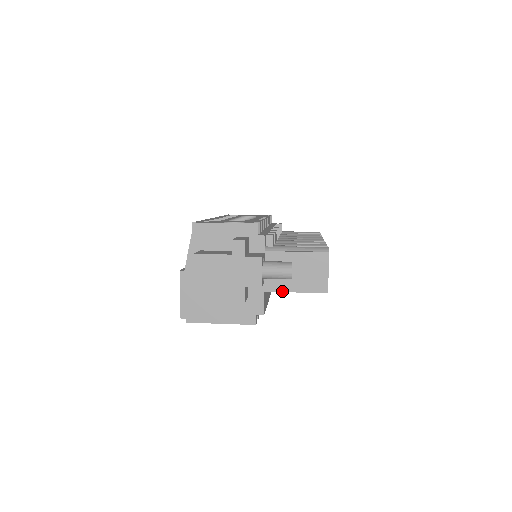
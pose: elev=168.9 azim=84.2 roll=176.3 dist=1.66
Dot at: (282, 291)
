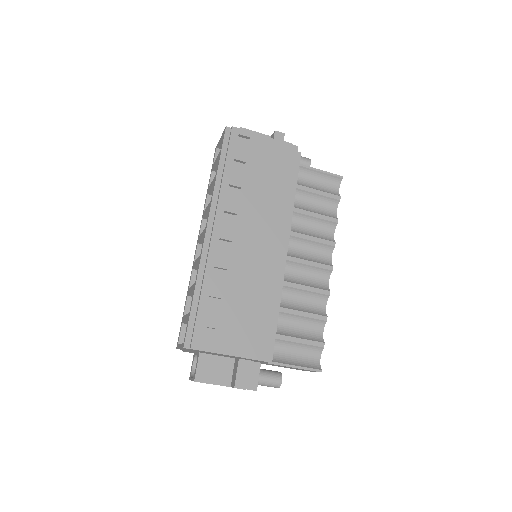
Dot at: (307, 166)
